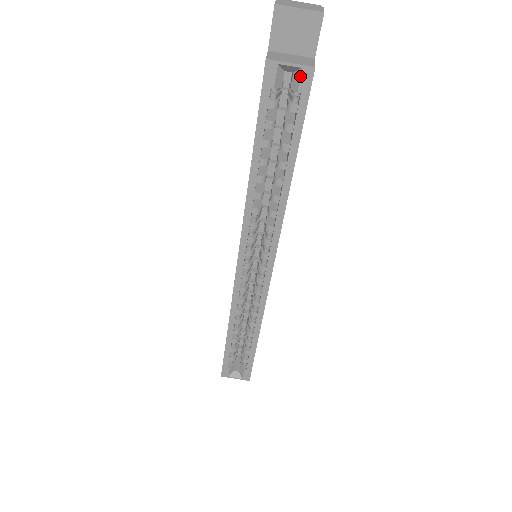
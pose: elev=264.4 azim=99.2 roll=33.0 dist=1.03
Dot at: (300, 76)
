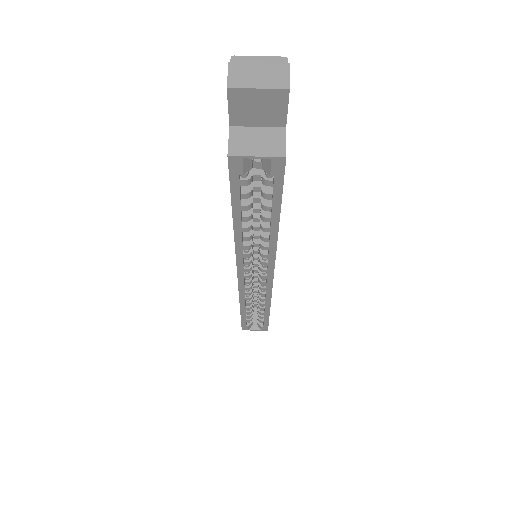
Dot at: (270, 164)
